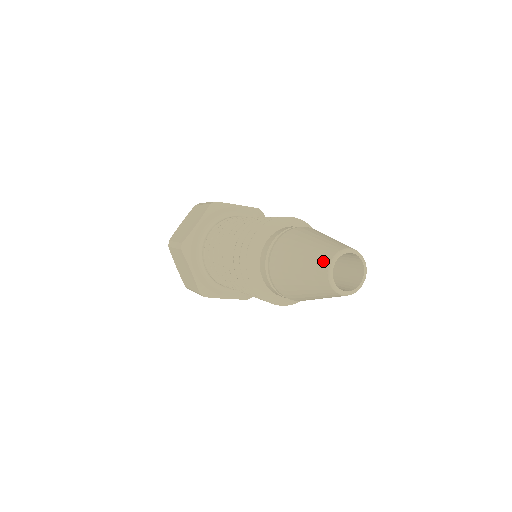
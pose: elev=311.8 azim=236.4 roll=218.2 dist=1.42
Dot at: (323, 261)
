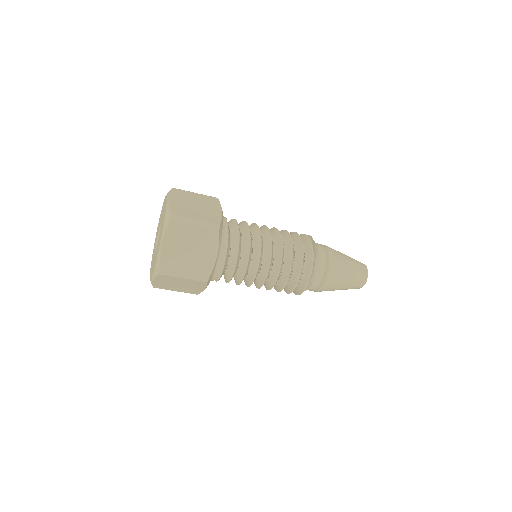
Dot at: (363, 281)
